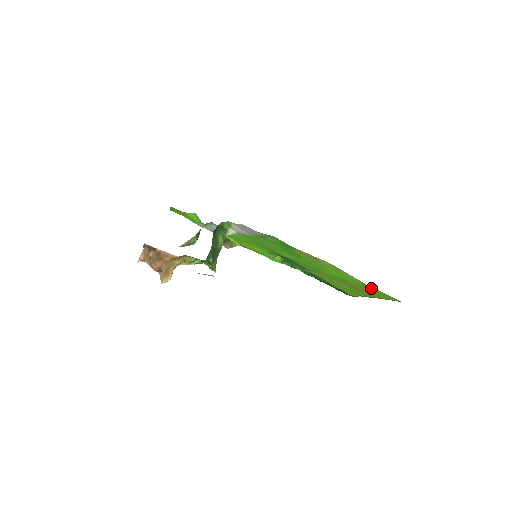
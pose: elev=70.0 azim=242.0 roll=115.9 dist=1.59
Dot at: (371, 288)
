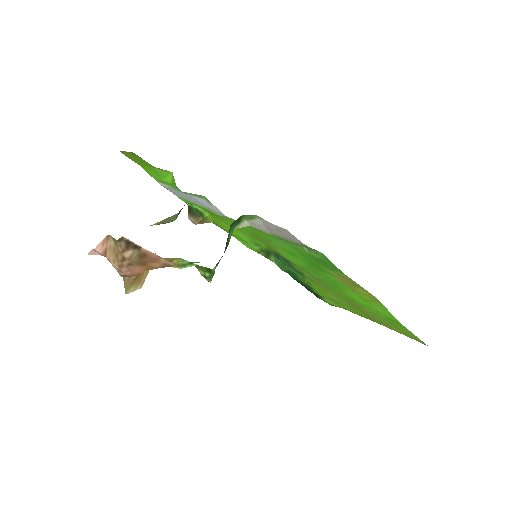
Dot at: (399, 326)
